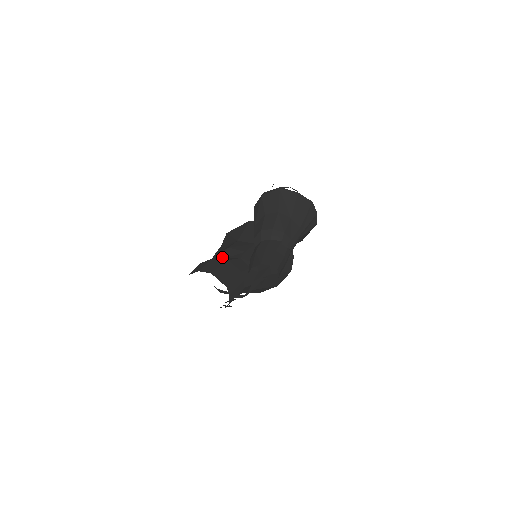
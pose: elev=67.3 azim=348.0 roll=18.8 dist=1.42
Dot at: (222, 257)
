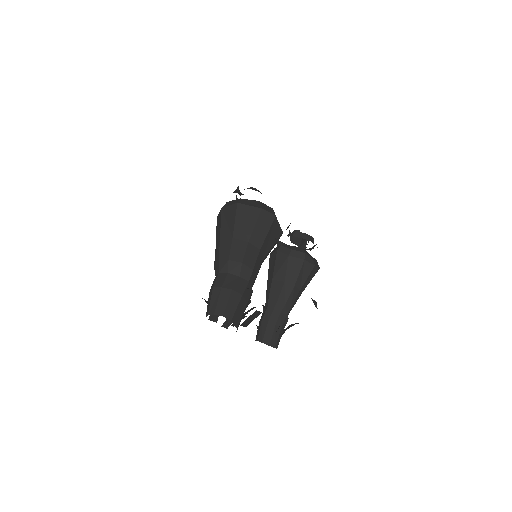
Dot at: (236, 274)
